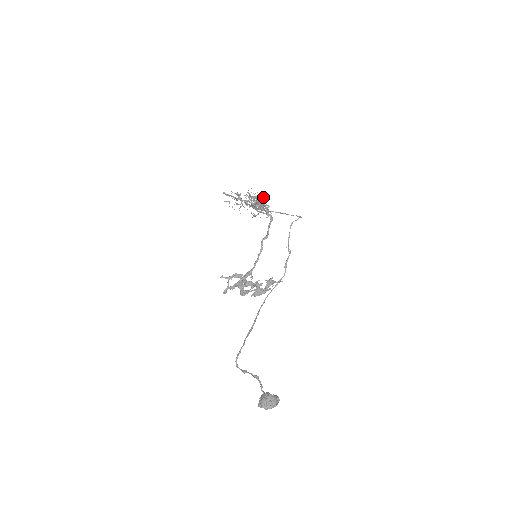
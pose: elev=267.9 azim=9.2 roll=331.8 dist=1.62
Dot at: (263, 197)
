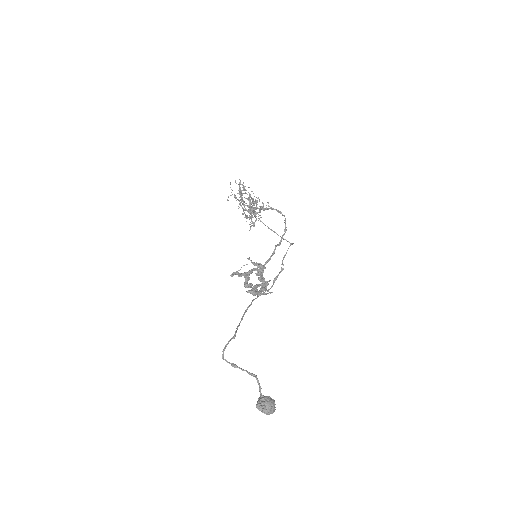
Dot at: occluded
